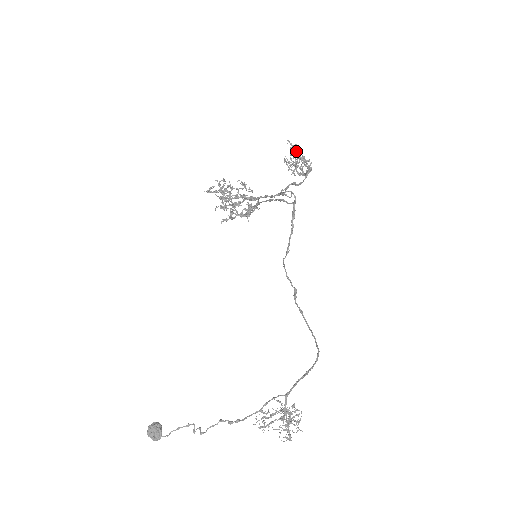
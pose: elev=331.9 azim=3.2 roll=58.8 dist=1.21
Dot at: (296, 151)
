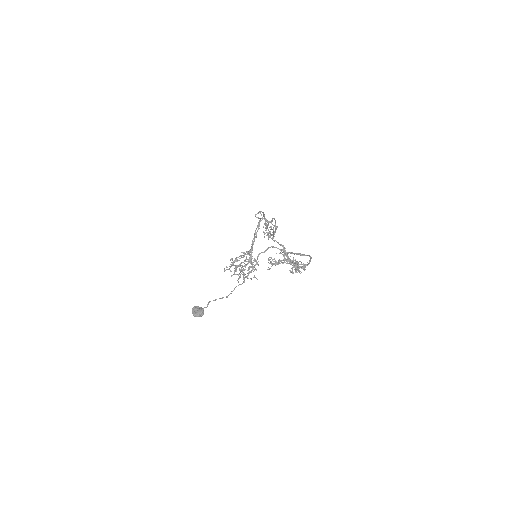
Dot at: (266, 223)
